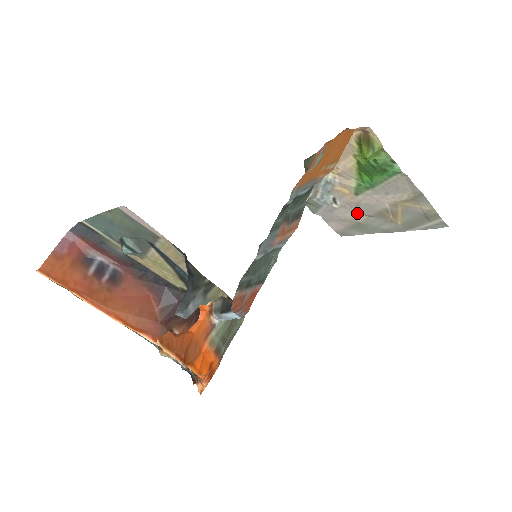
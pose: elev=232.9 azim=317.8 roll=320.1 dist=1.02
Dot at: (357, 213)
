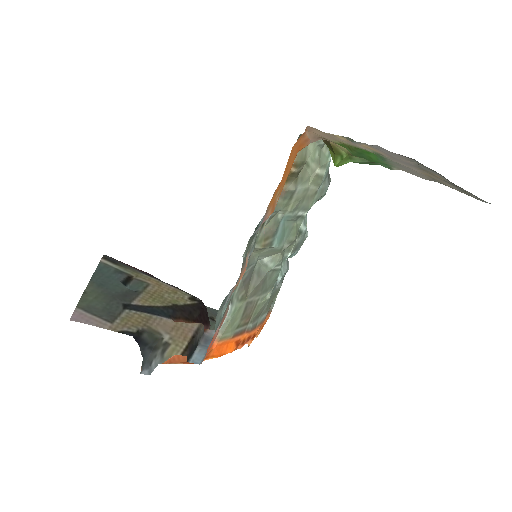
Dot at: (400, 160)
